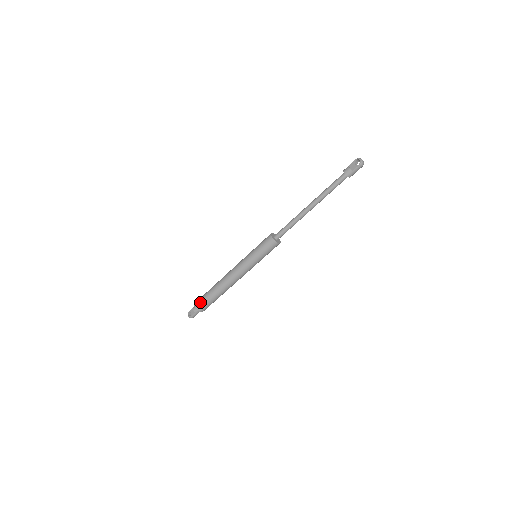
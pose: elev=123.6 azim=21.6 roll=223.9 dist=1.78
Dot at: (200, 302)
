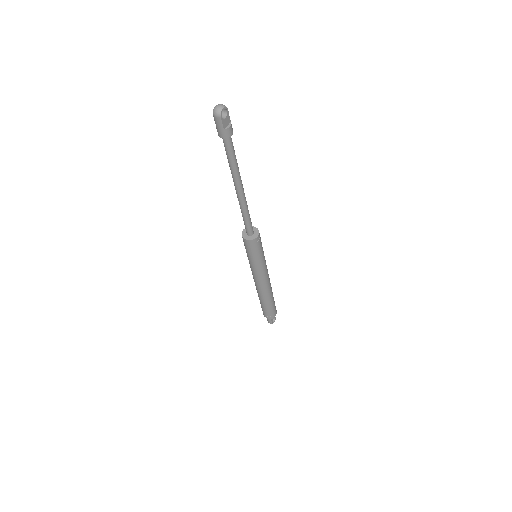
Dot at: occluded
